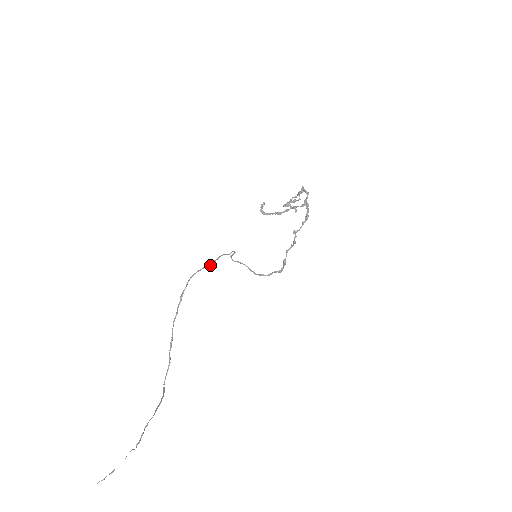
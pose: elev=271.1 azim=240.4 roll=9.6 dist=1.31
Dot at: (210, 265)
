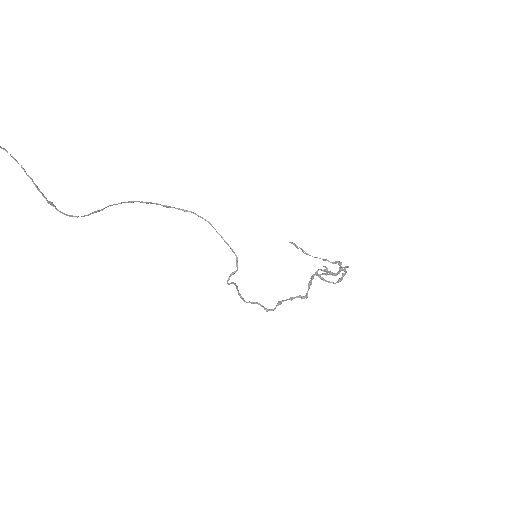
Dot at: (211, 224)
